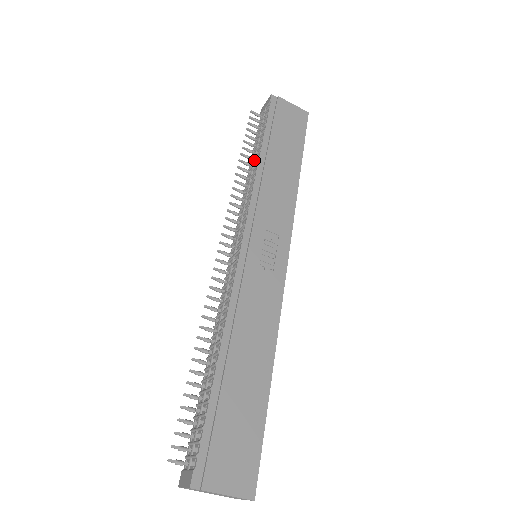
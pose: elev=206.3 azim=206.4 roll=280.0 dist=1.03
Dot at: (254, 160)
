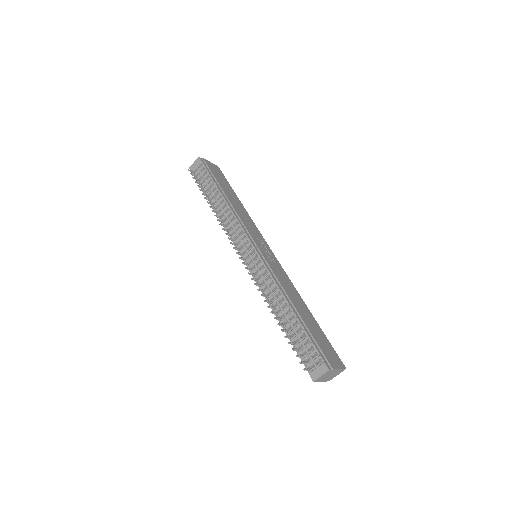
Dot at: (217, 200)
